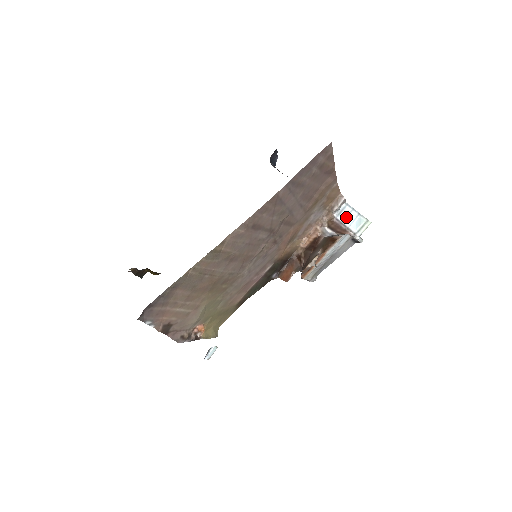
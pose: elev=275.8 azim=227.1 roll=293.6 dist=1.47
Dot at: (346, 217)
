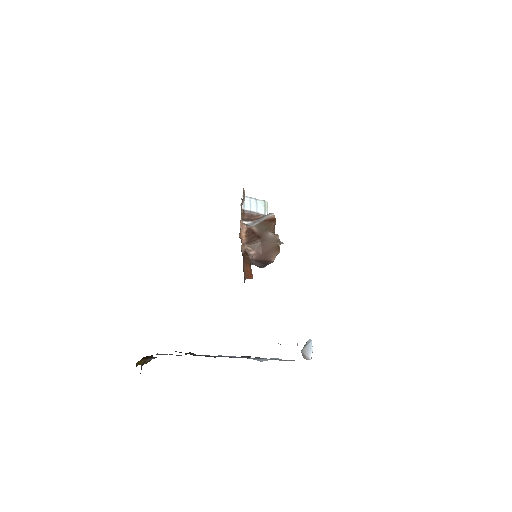
Dot at: (250, 206)
